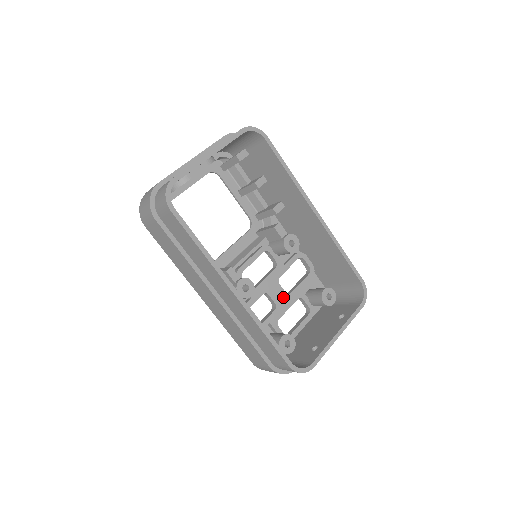
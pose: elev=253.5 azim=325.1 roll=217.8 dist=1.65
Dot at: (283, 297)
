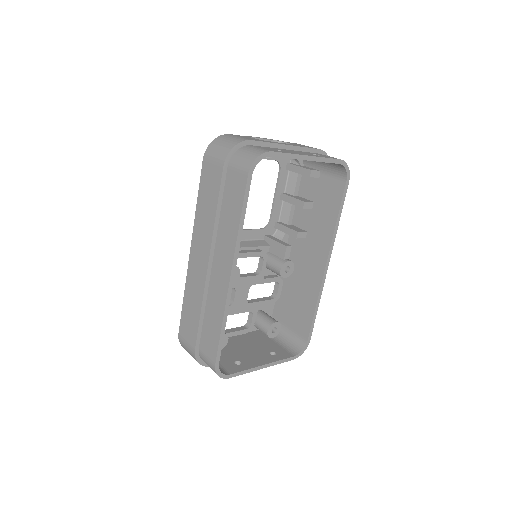
Dot at: (243, 301)
